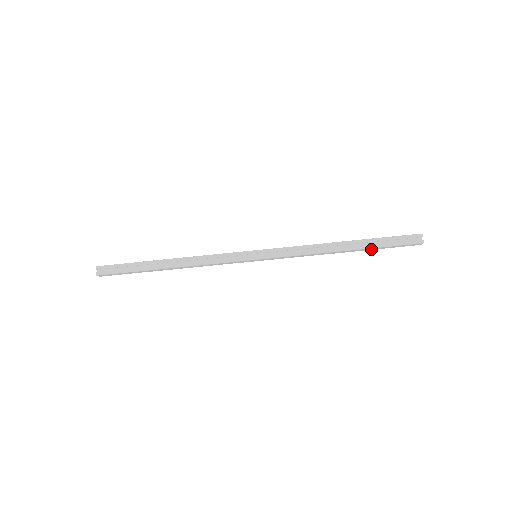
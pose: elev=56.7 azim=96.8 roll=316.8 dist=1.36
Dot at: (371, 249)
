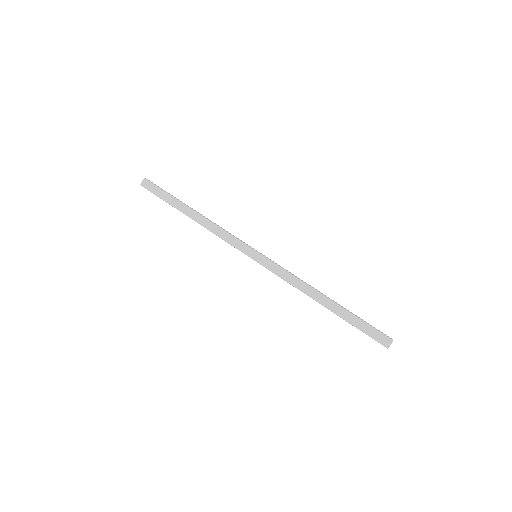
Dot at: (346, 317)
